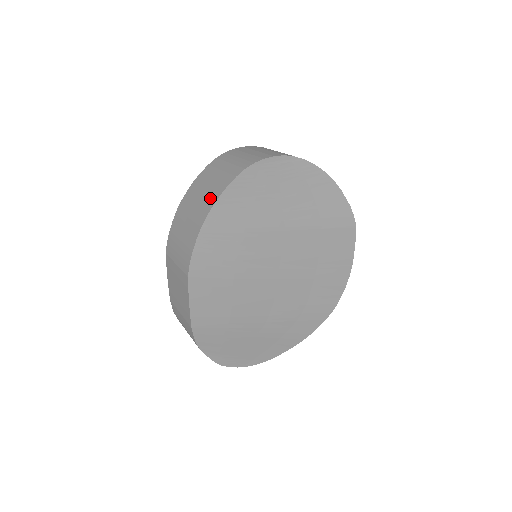
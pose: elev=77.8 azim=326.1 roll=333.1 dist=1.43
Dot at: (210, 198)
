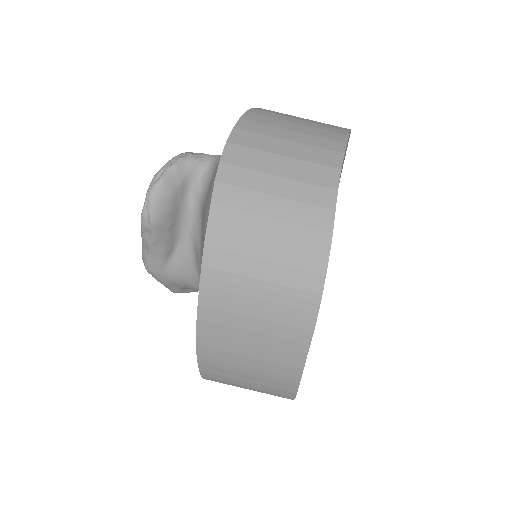
Dot at: (286, 349)
